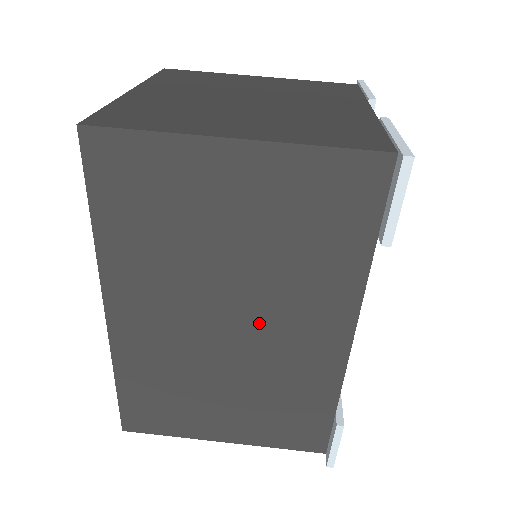
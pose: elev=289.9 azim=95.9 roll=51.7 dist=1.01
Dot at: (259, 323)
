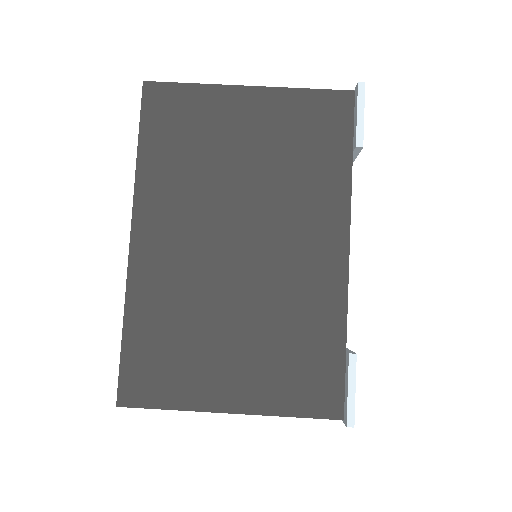
Dot at: (266, 240)
